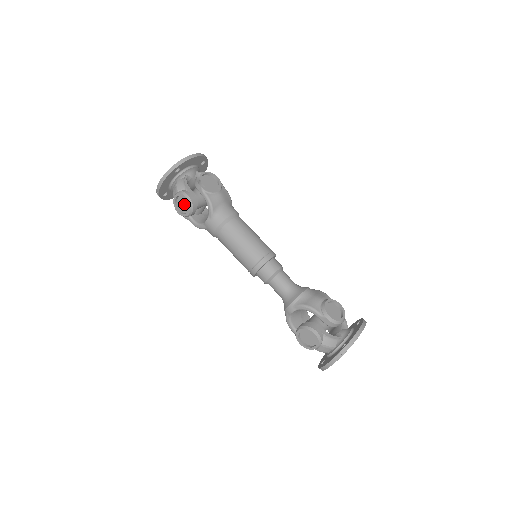
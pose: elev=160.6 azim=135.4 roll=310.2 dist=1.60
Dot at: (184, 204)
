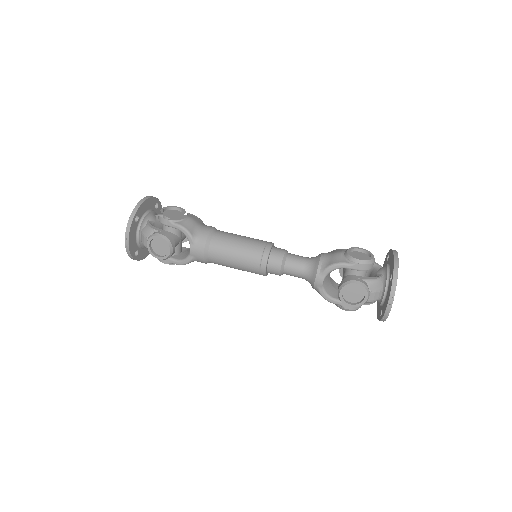
Dot at: (160, 246)
